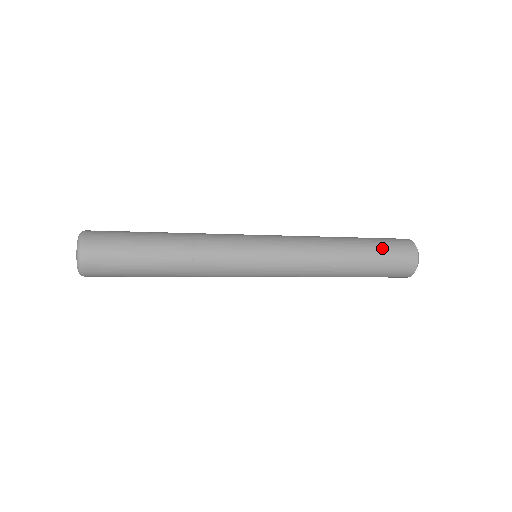
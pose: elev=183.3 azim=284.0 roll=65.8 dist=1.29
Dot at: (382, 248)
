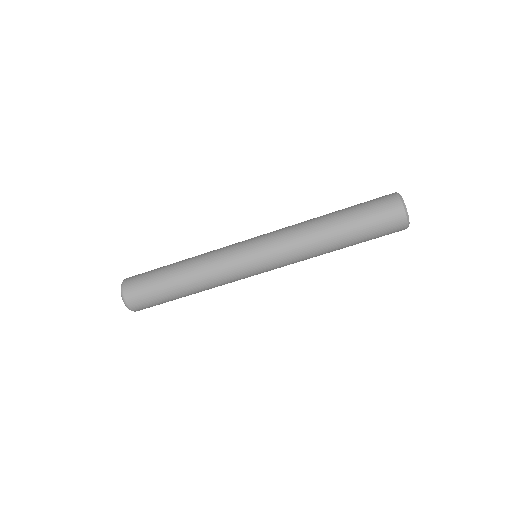
Dot at: occluded
